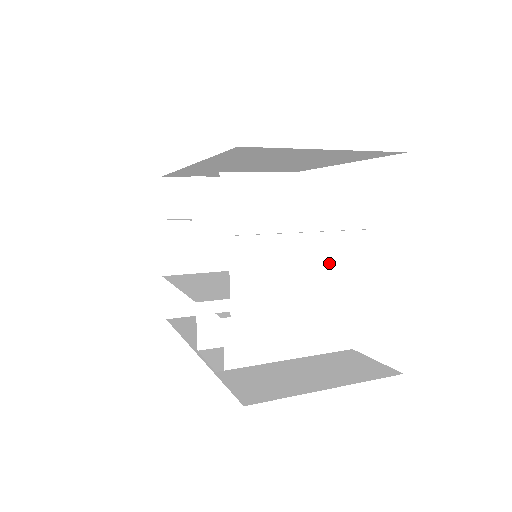
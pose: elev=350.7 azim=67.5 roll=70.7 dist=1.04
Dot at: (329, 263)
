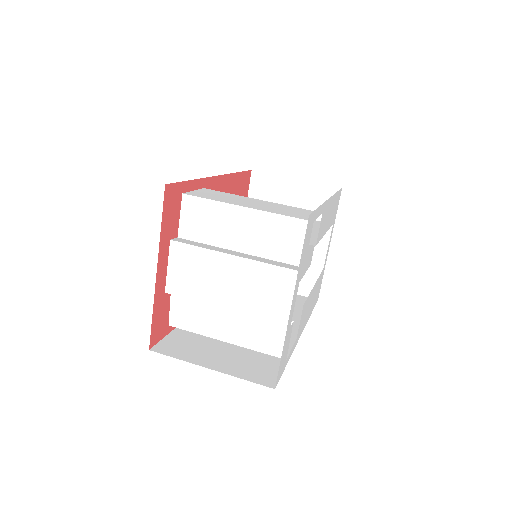
Dot at: (243, 282)
